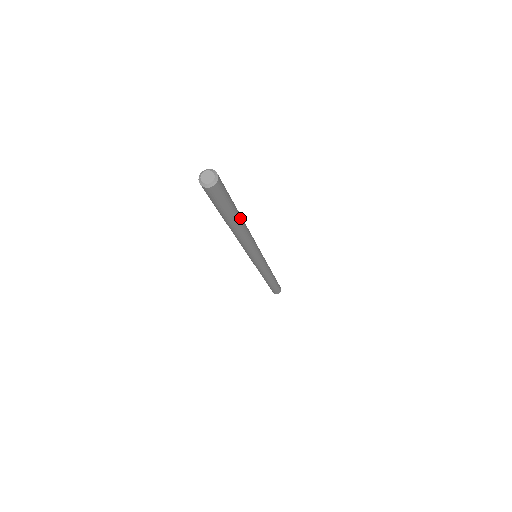
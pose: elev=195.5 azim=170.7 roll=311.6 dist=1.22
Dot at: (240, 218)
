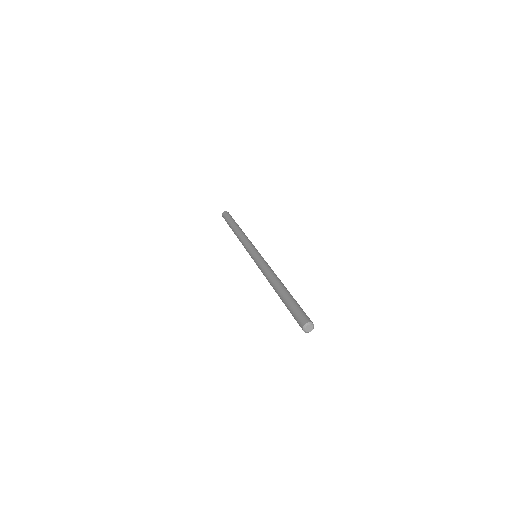
Dot at: occluded
